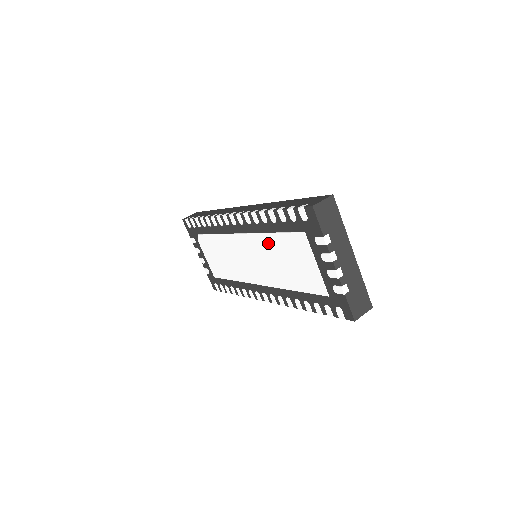
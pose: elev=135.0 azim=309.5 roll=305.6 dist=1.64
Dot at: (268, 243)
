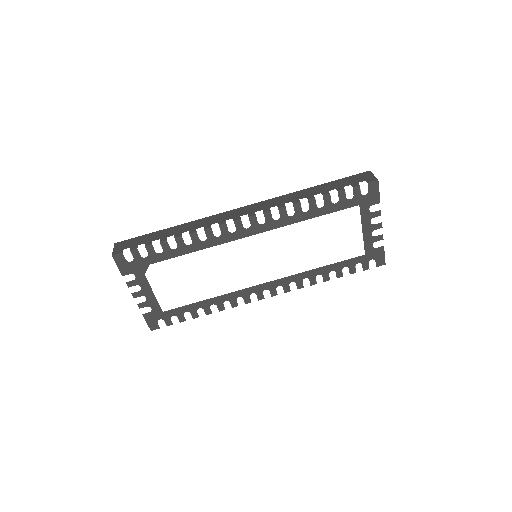
Dot at: (301, 231)
